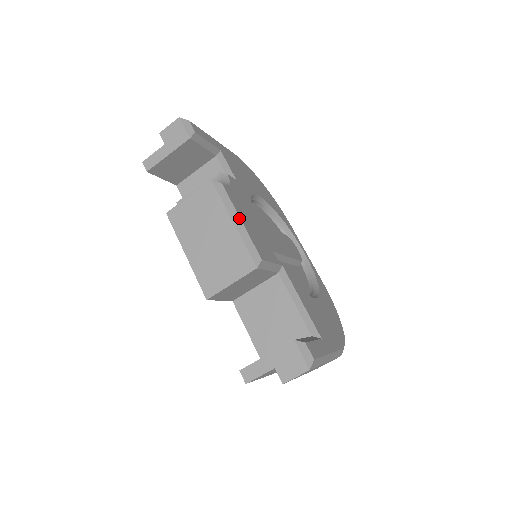
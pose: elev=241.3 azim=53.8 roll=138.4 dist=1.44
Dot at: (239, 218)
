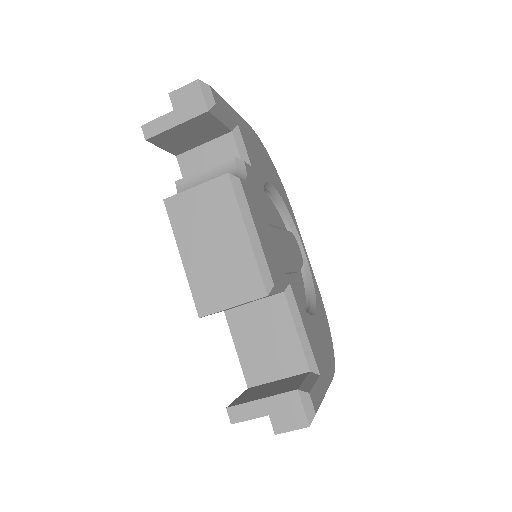
Dot at: (255, 228)
